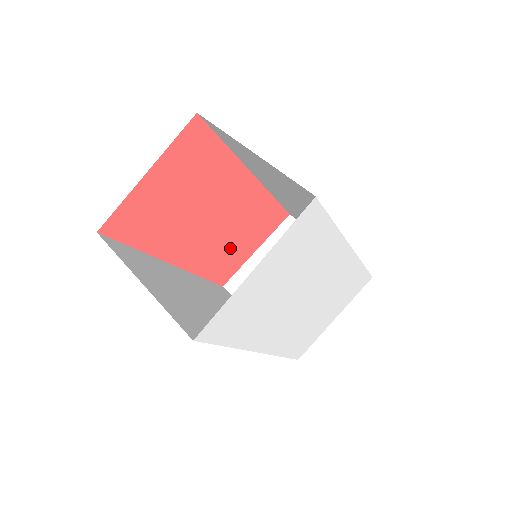
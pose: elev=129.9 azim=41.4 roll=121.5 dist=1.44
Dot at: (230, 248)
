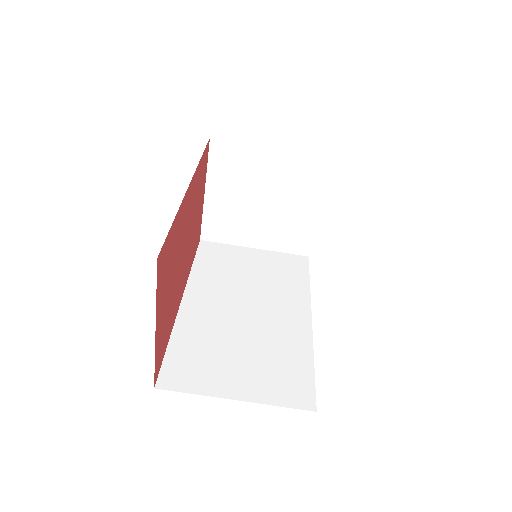
Dot at: (195, 226)
